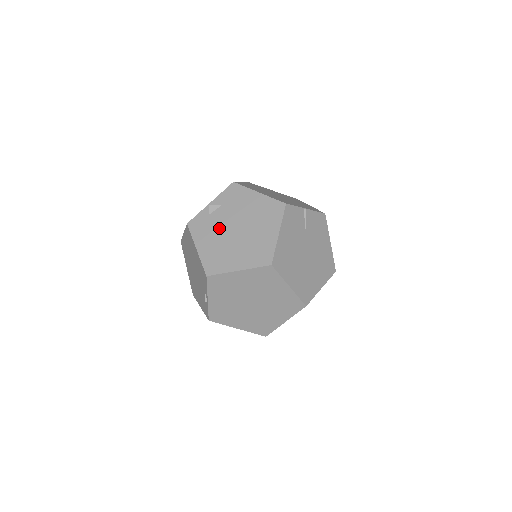
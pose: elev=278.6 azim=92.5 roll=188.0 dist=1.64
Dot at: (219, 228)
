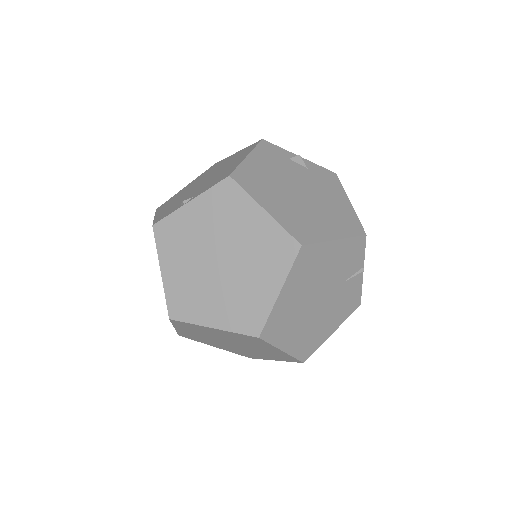
Dot at: (287, 173)
